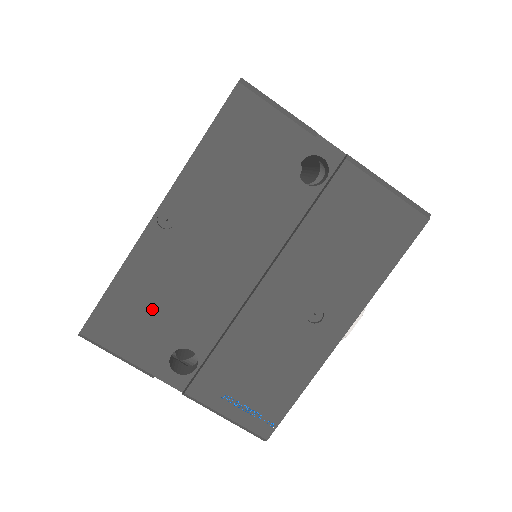
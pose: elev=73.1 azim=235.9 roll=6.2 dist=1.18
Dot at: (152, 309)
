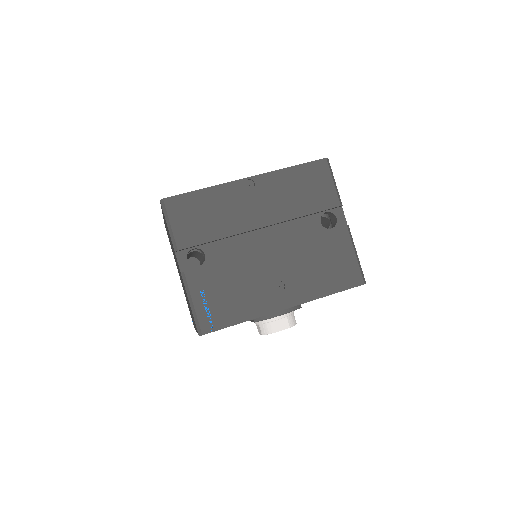
Dot at: (207, 217)
